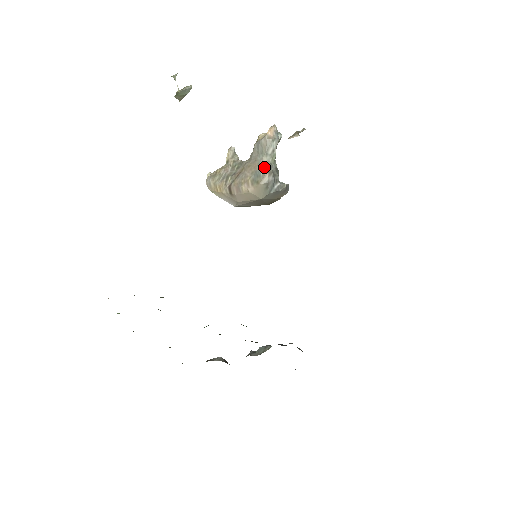
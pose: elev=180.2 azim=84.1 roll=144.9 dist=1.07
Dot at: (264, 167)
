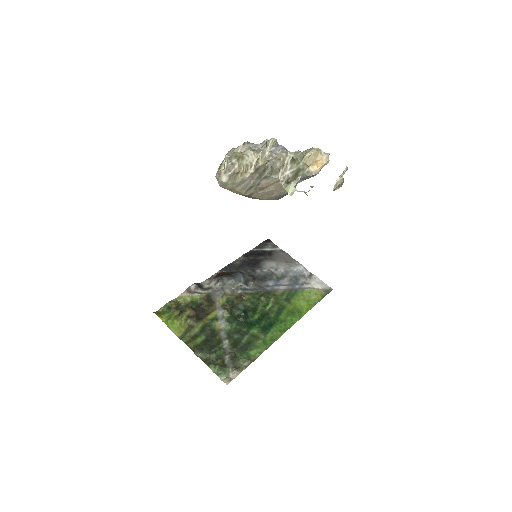
Dot at: occluded
